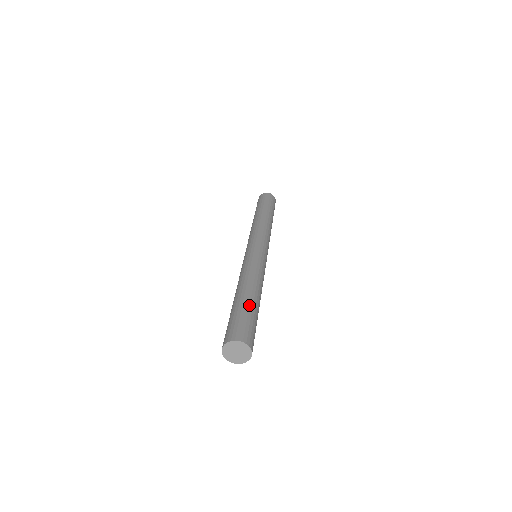
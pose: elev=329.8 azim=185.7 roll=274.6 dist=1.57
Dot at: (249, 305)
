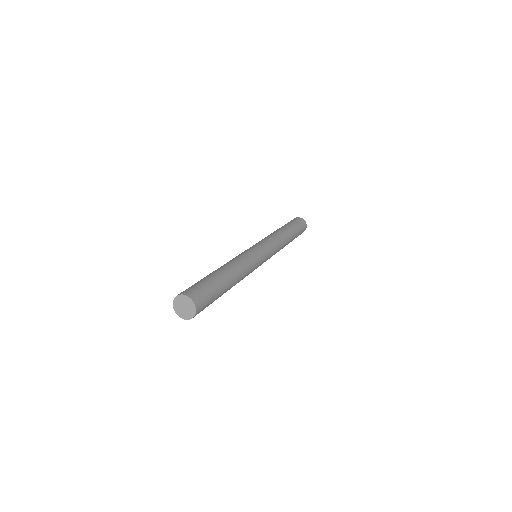
Dot at: (206, 276)
